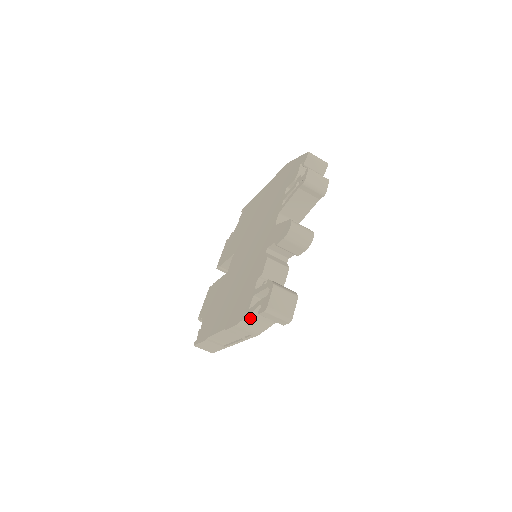
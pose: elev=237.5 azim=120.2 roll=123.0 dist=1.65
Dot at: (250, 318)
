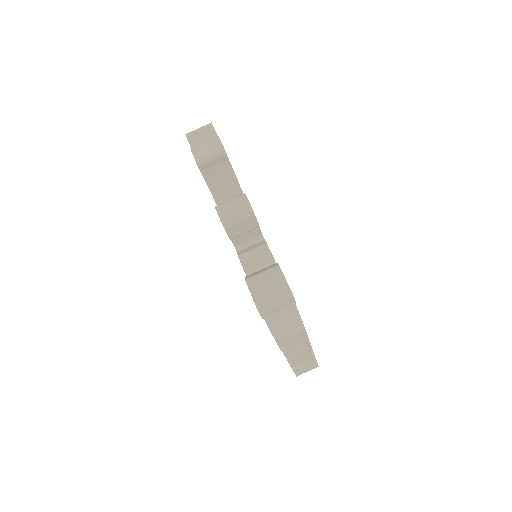
Dot at: (273, 324)
